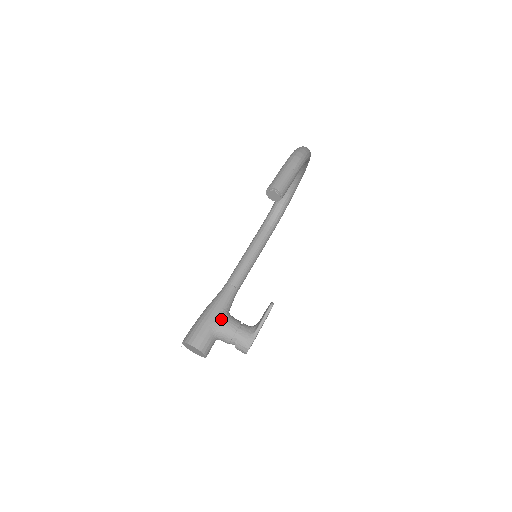
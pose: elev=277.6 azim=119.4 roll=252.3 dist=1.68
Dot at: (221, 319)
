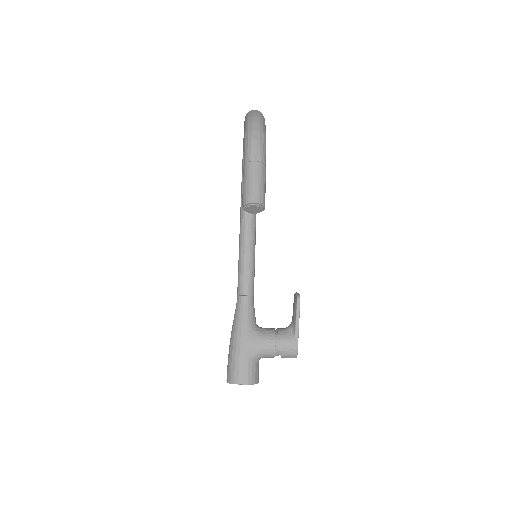
Dot at: (254, 340)
